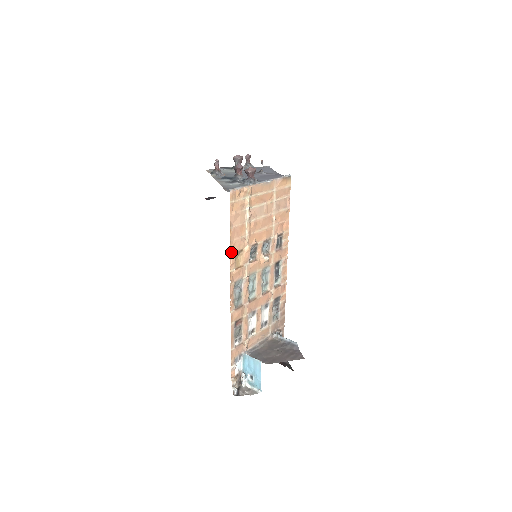
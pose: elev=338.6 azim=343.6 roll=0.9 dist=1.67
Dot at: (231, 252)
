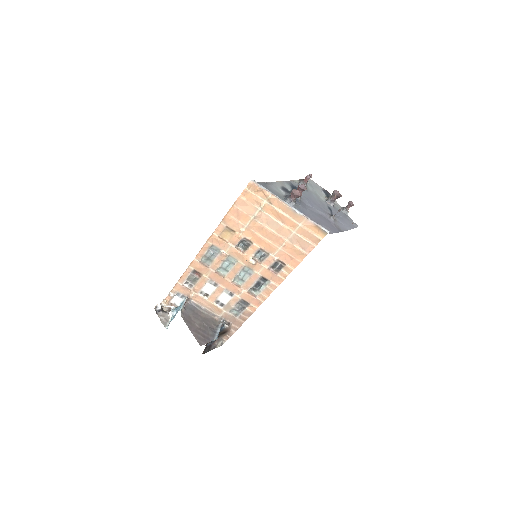
Dot at: (223, 222)
